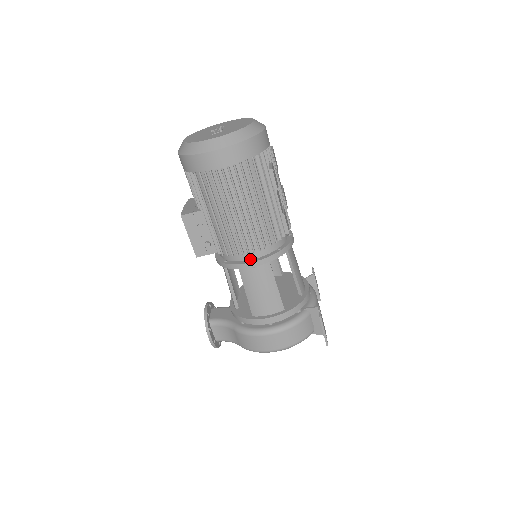
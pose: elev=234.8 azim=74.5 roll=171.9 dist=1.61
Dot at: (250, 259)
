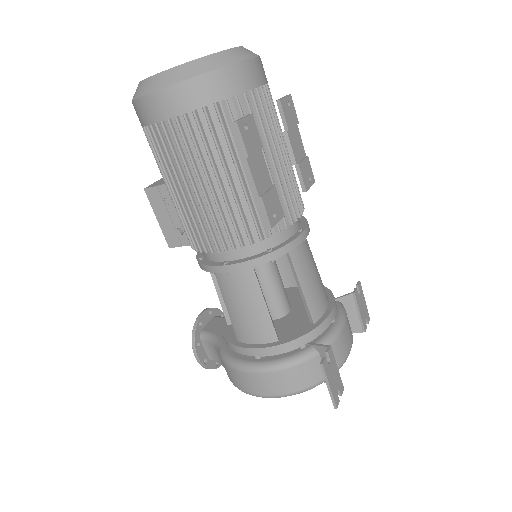
Dot at: (224, 260)
